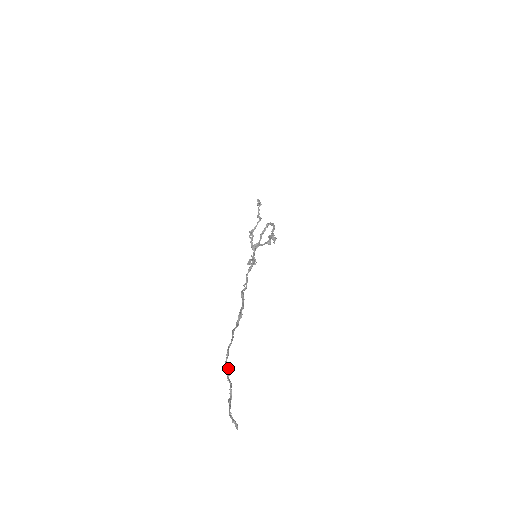
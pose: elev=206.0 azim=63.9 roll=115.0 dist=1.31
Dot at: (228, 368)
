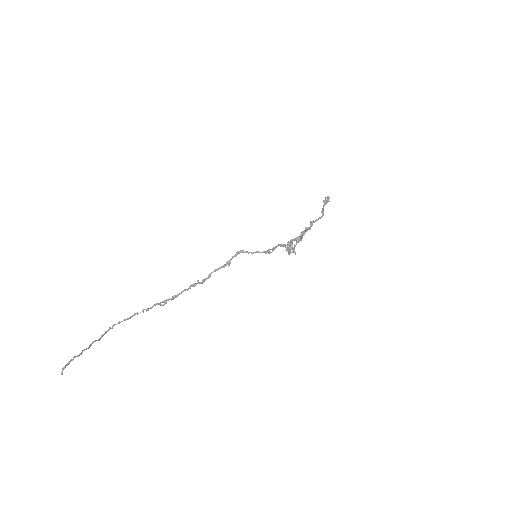
Dot at: (102, 336)
